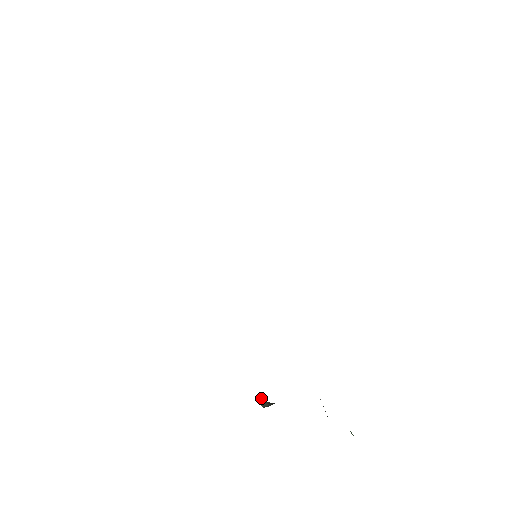
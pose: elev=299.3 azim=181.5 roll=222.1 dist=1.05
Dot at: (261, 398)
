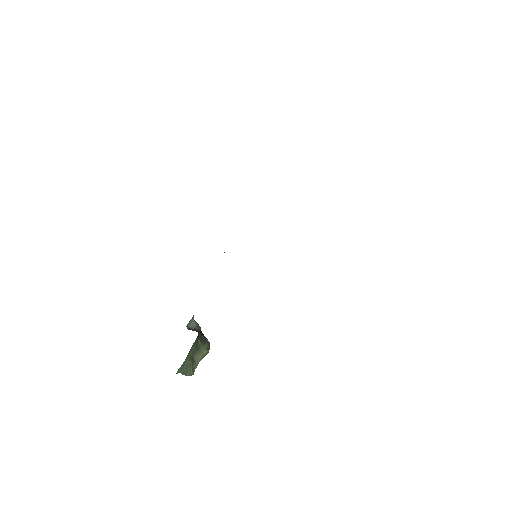
Dot at: (195, 323)
